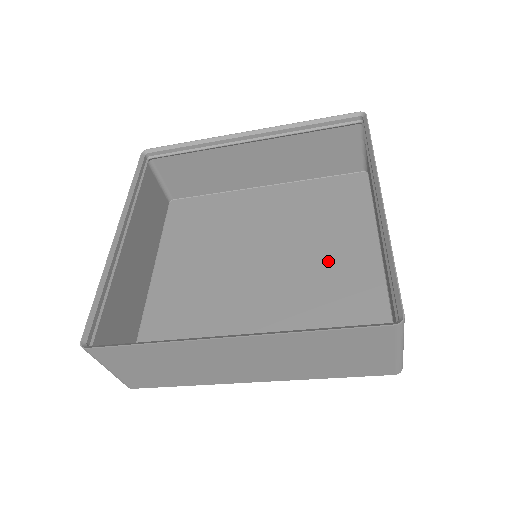
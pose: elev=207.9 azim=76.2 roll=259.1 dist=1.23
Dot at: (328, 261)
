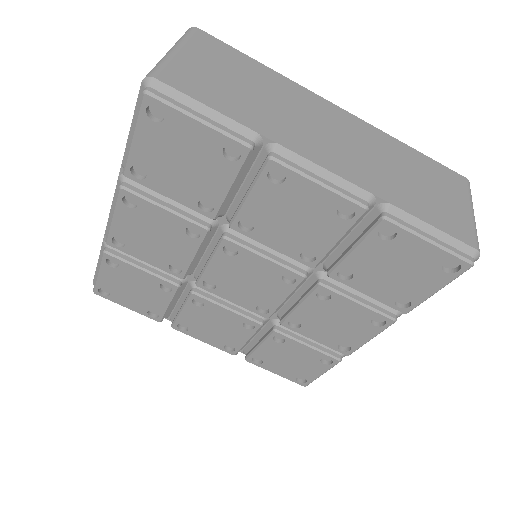
Dot at: occluded
